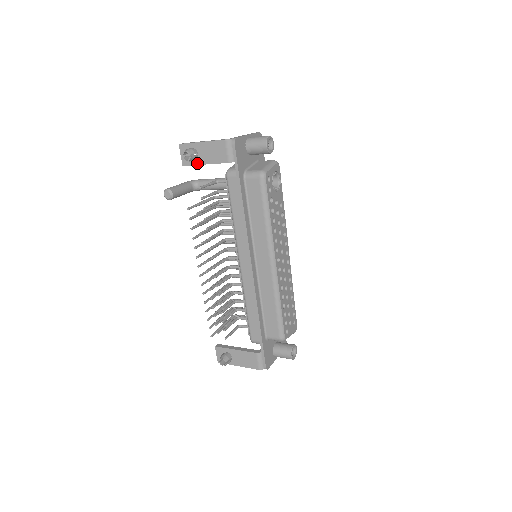
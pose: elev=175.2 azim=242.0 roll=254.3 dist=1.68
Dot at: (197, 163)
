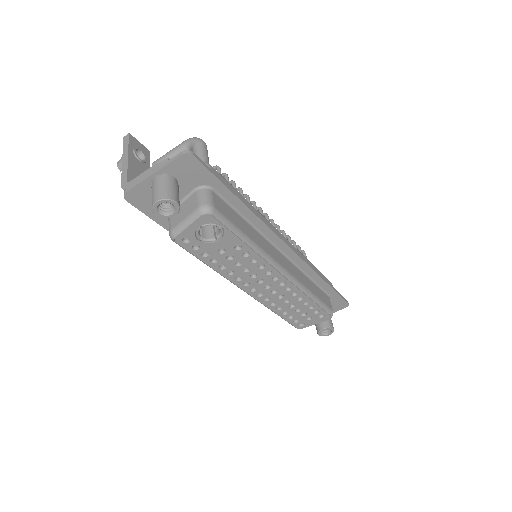
Dot at: occluded
